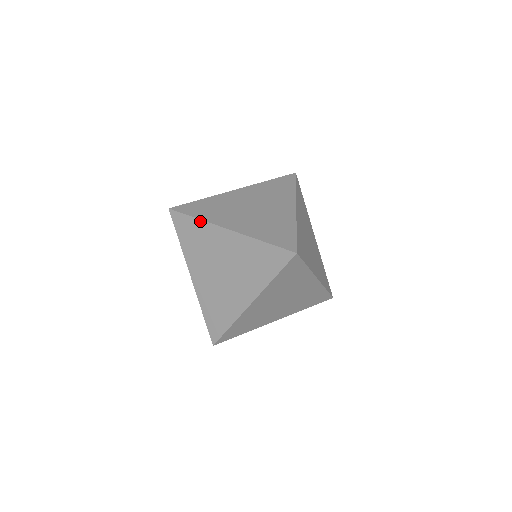
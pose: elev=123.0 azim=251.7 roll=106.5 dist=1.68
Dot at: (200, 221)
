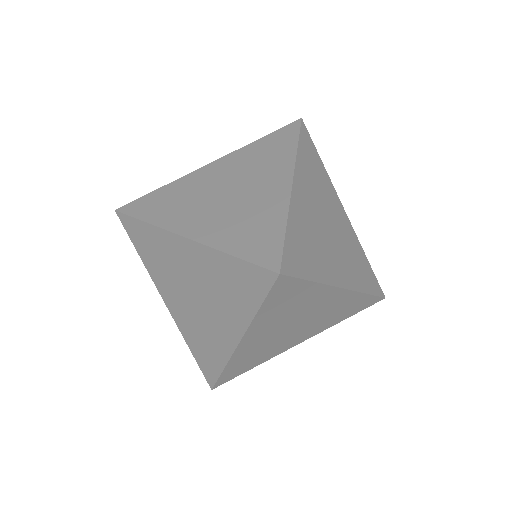
Dot at: (151, 226)
